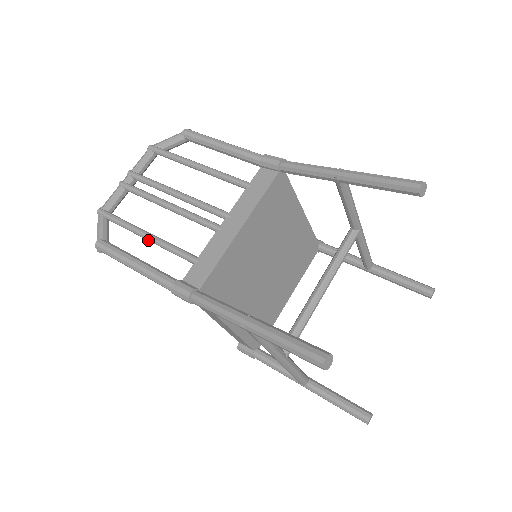
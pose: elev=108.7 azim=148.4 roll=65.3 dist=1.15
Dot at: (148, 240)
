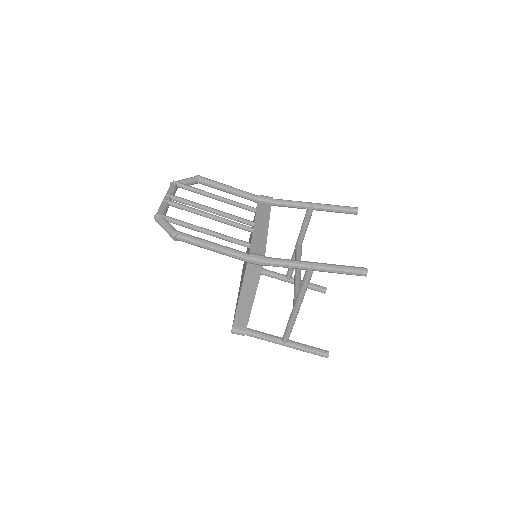
Dot at: (209, 234)
